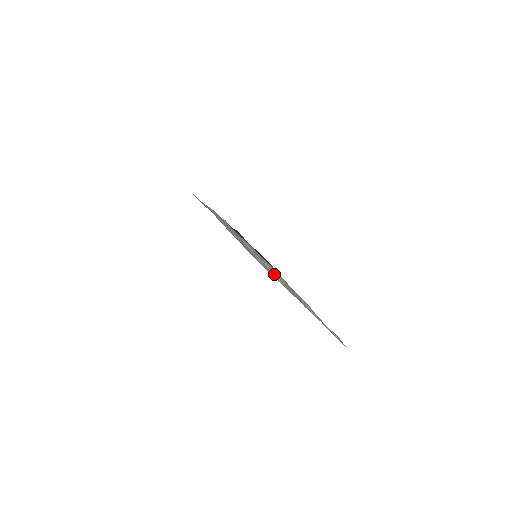
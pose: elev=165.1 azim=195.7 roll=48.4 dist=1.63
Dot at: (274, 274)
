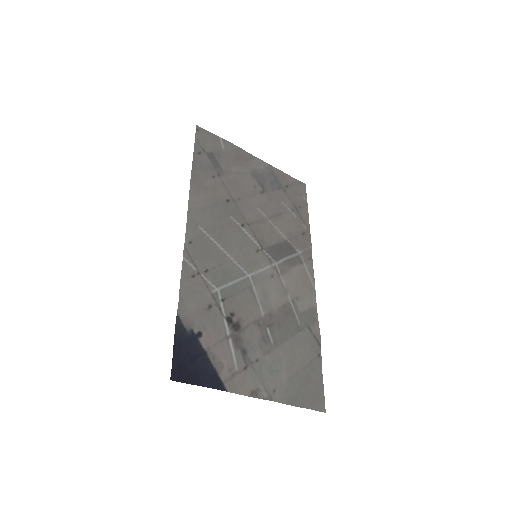
Dot at: (271, 290)
